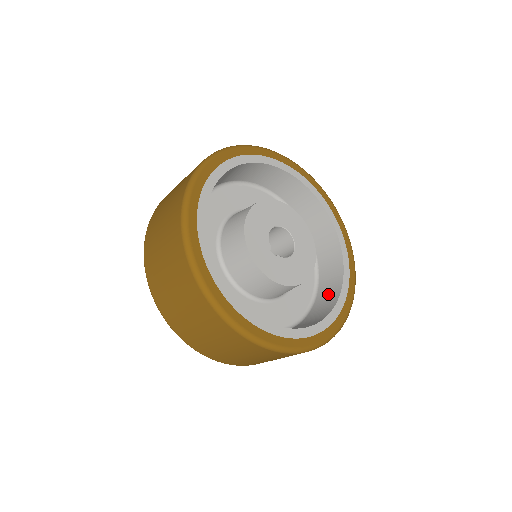
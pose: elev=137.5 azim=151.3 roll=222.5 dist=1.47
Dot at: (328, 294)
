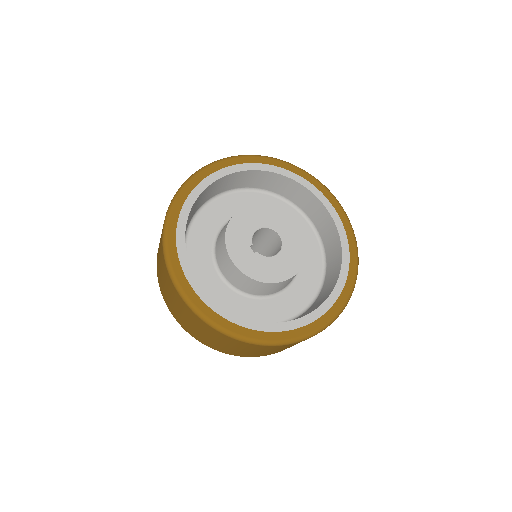
Dot at: (316, 305)
